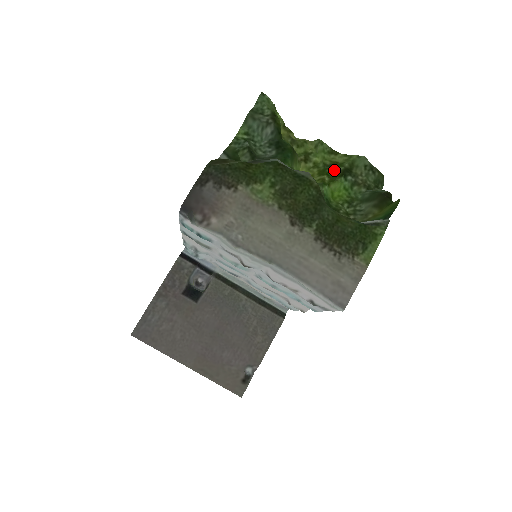
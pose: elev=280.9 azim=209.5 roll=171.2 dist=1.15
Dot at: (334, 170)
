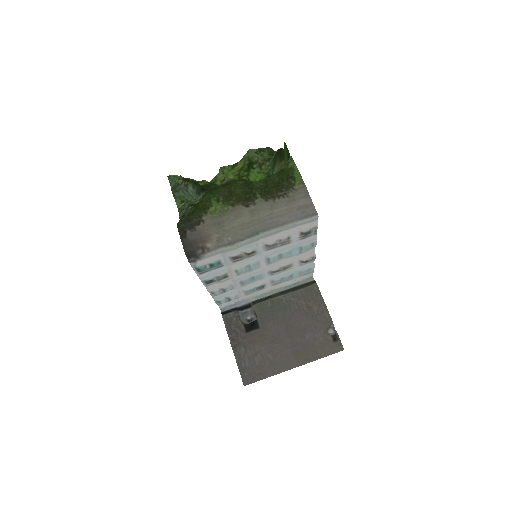
Dot at: (244, 172)
